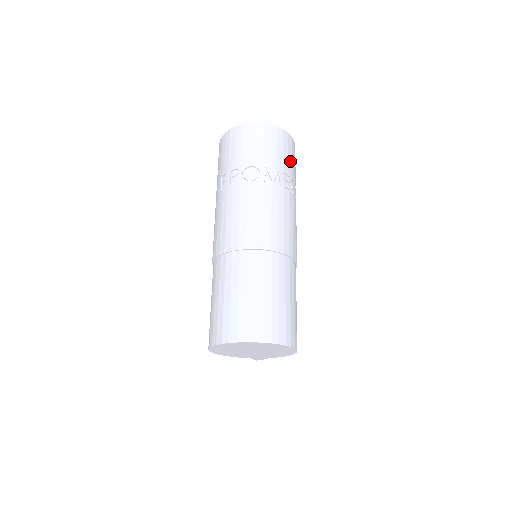
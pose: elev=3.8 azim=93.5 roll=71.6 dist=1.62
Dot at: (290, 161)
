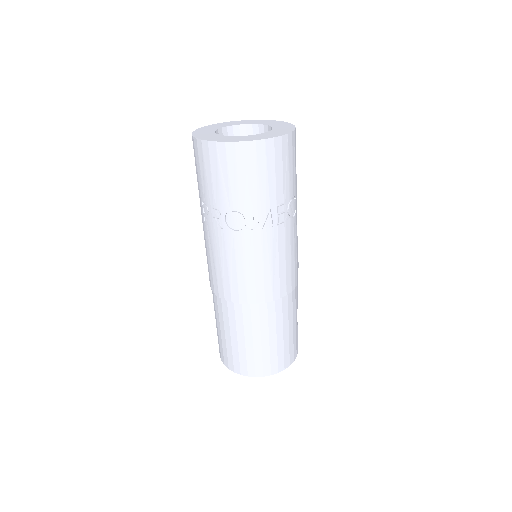
Dot at: (286, 177)
